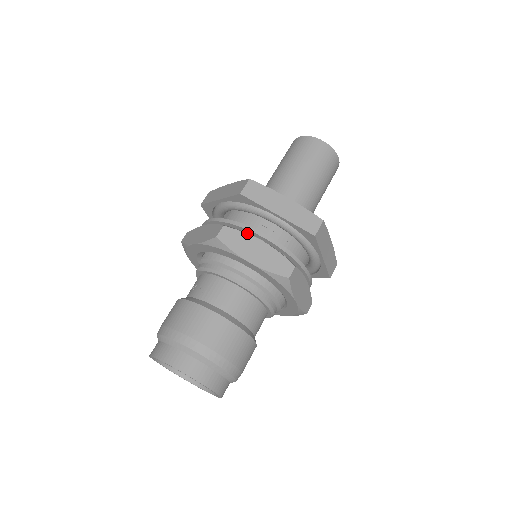
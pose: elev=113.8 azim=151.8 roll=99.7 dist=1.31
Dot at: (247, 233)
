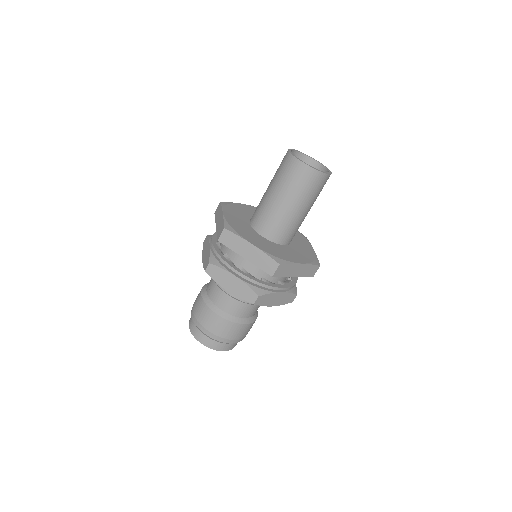
Dot at: (225, 269)
